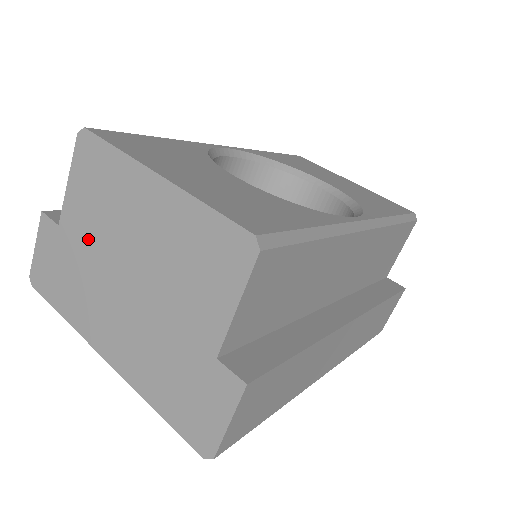
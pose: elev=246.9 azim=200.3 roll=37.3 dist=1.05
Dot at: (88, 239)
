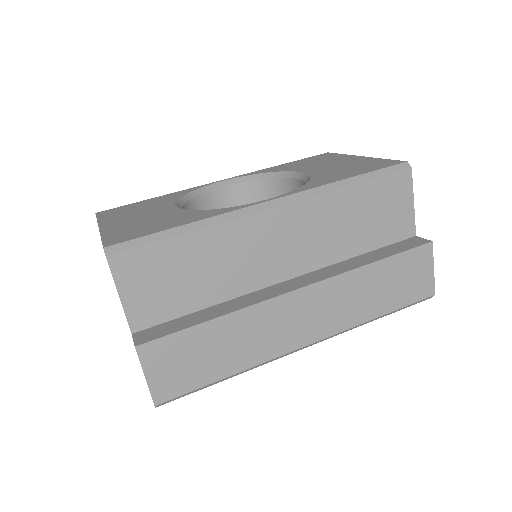
Dot at: occluded
